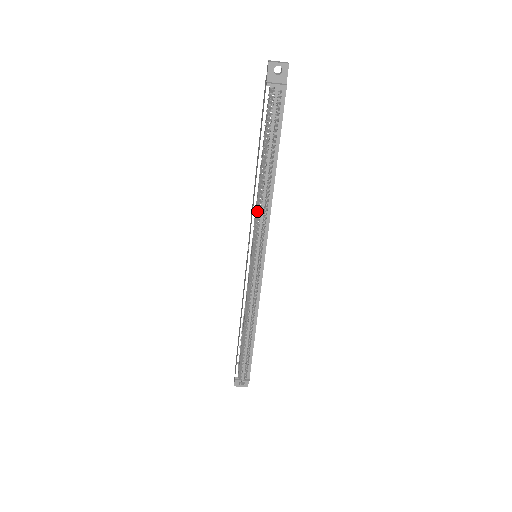
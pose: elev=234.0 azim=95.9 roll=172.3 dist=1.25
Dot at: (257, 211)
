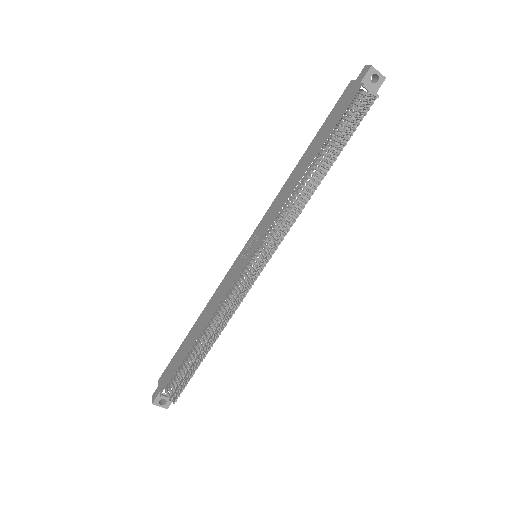
Dot at: (287, 207)
